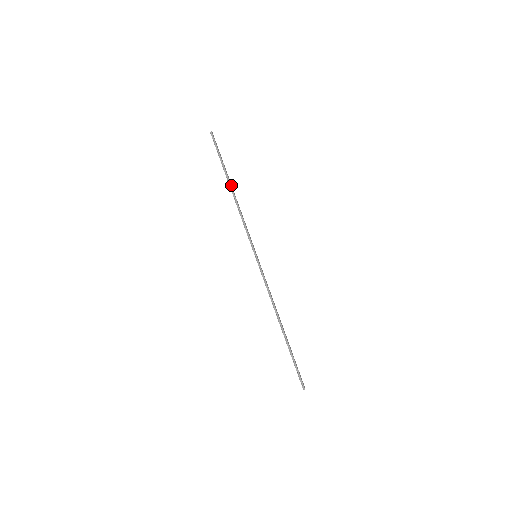
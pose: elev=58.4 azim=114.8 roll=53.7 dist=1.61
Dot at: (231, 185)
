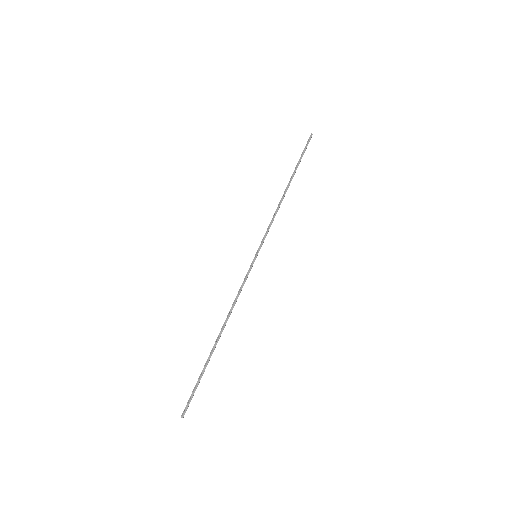
Dot at: occluded
